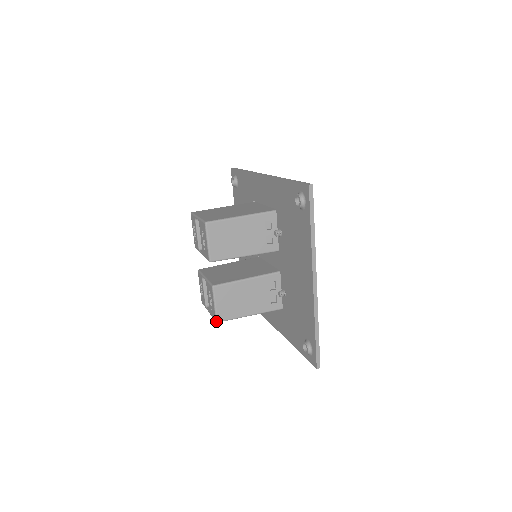
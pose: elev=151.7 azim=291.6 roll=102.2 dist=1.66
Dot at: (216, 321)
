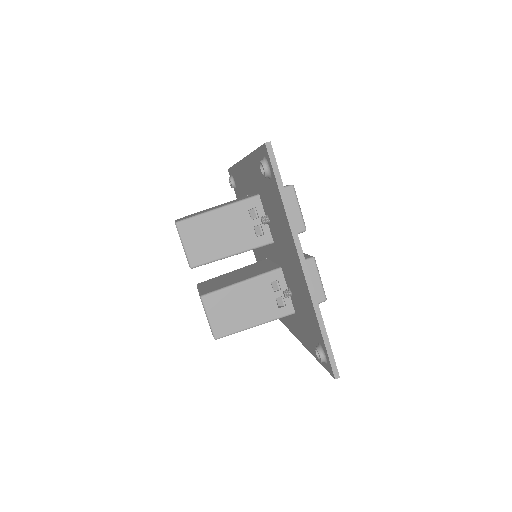
Dot at: (214, 338)
